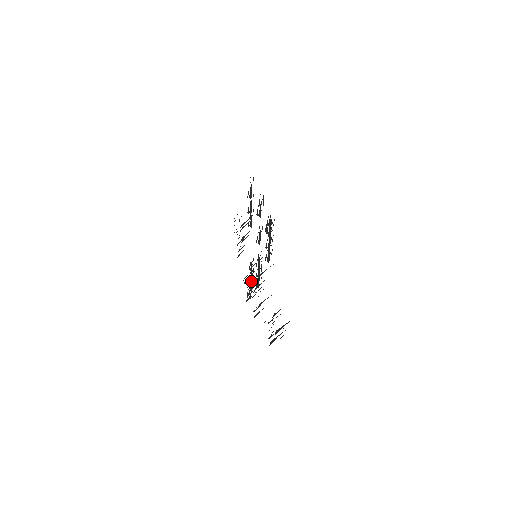
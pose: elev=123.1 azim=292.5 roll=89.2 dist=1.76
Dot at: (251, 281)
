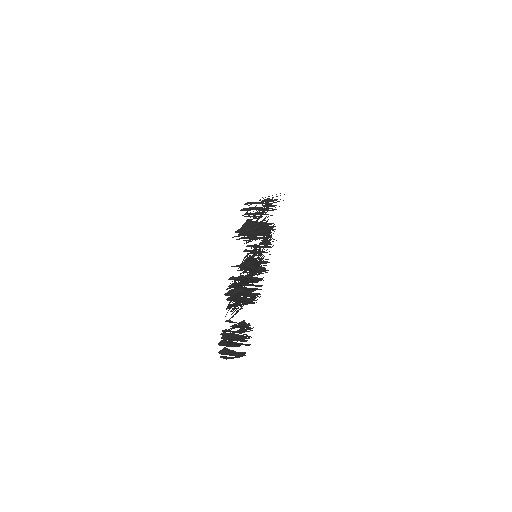
Dot at: occluded
